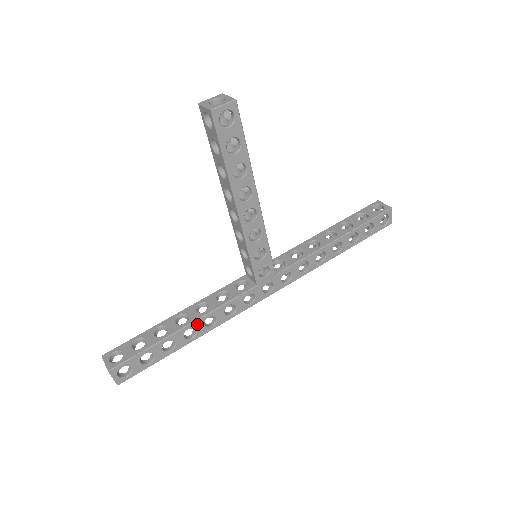
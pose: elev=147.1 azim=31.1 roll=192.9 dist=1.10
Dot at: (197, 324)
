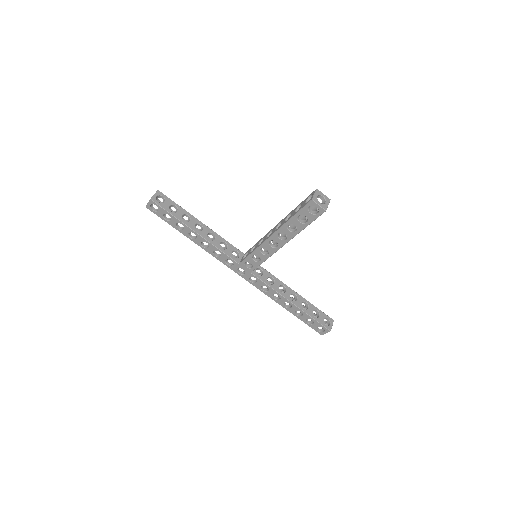
Dot at: (200, 238)
